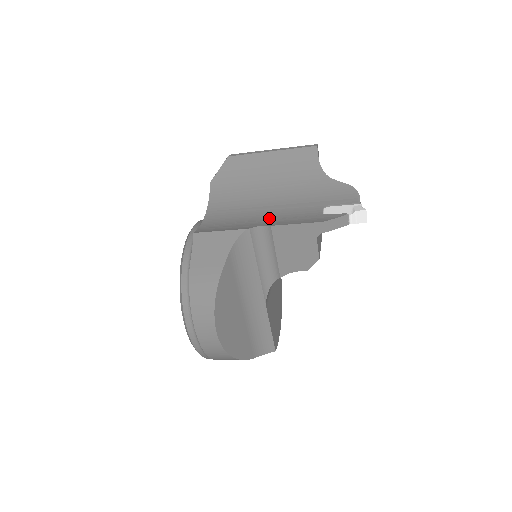
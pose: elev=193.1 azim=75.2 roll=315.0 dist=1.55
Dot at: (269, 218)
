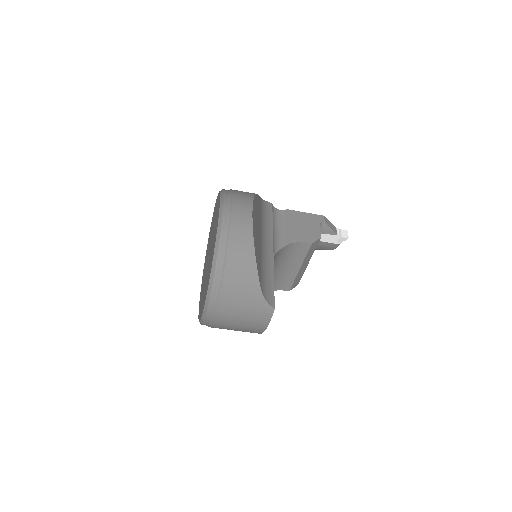
Dot at: occluded
